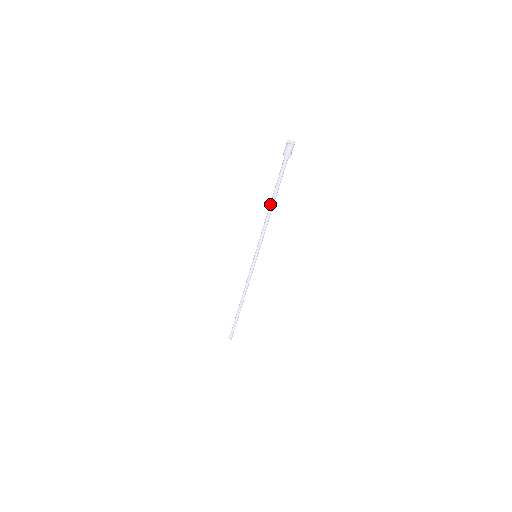
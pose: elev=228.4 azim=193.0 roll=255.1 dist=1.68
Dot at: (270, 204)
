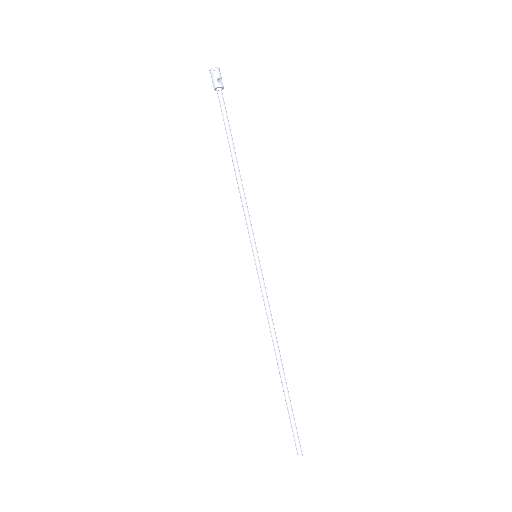
Dot at: (233, 162)
